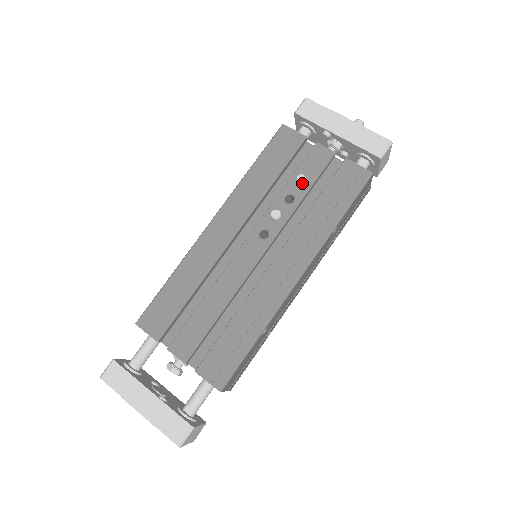
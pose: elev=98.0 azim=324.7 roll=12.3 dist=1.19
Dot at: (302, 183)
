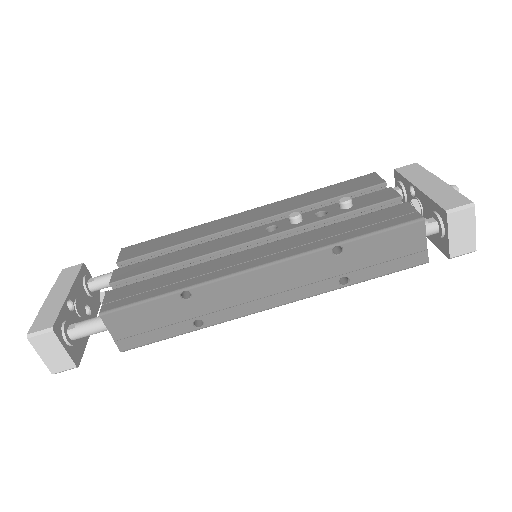
Dot at: (342, 203)
